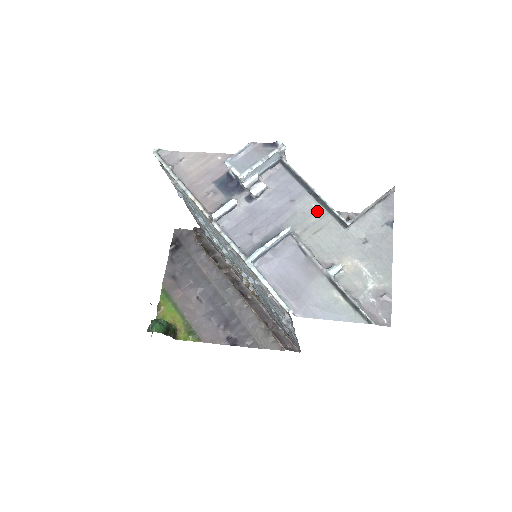
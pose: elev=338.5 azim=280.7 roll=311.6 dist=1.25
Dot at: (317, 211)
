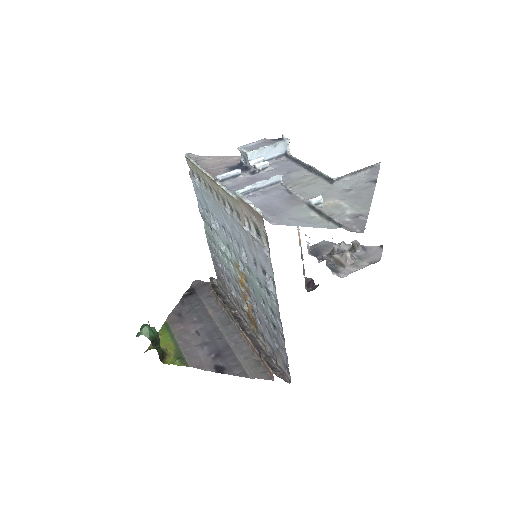
Dot at: (309, 176)
